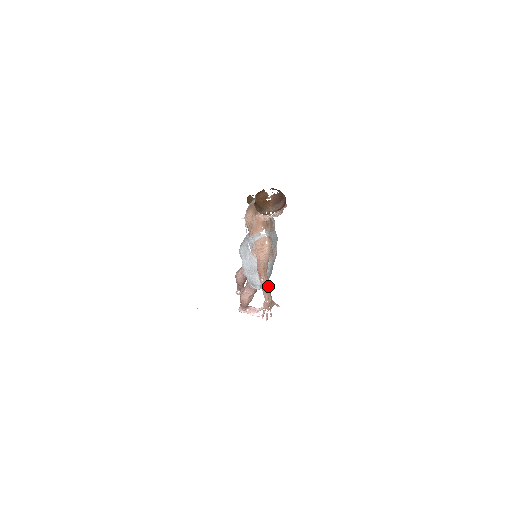
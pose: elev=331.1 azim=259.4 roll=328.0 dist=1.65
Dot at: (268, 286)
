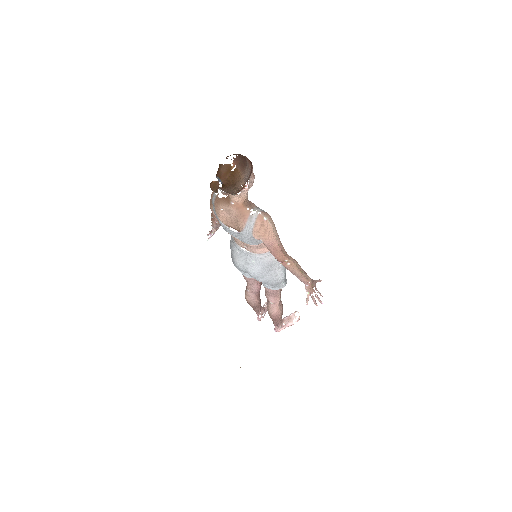
Dot at: (298, 266)
